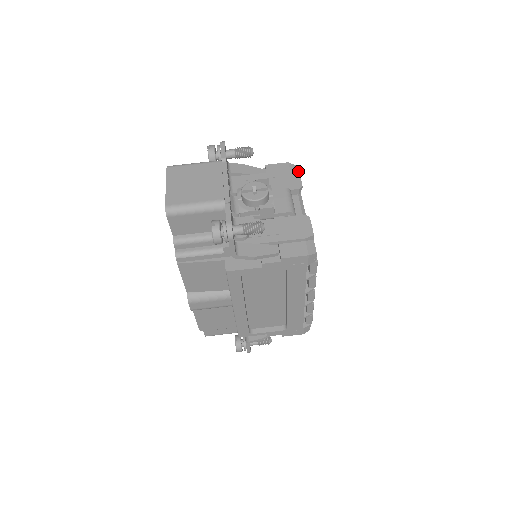
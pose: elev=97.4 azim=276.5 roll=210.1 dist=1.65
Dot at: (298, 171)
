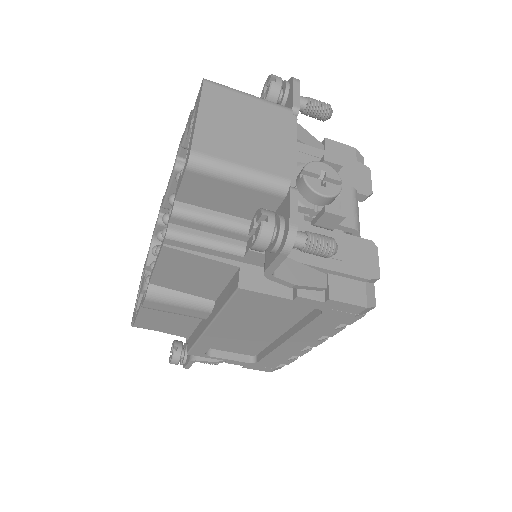
Dot at: (369, 168)
